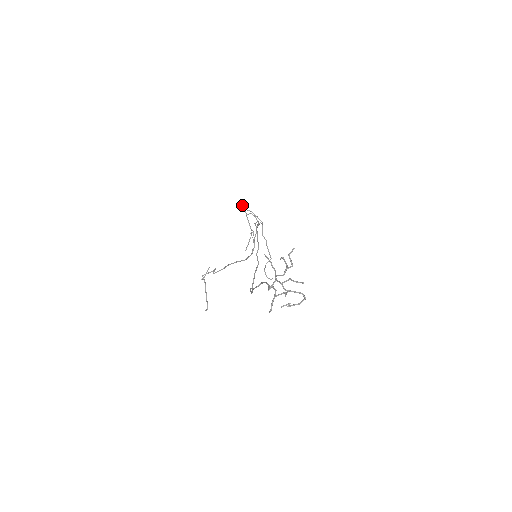
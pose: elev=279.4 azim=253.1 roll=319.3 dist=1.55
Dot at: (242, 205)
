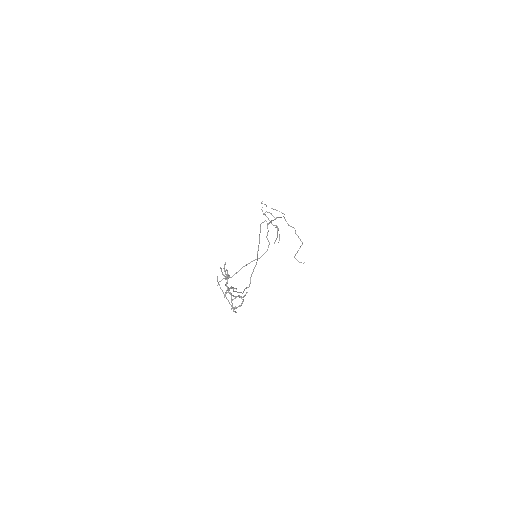
Dot at: (264, 204)
